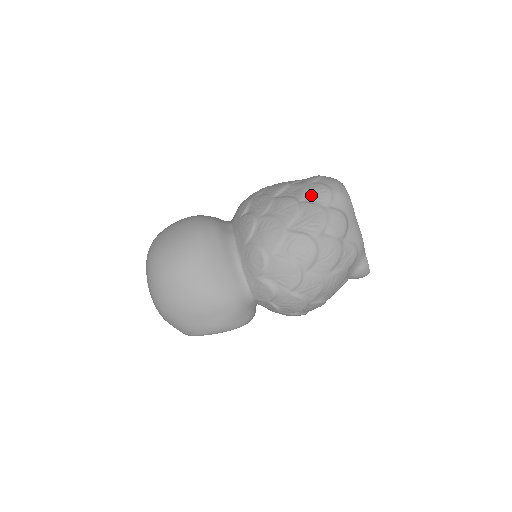
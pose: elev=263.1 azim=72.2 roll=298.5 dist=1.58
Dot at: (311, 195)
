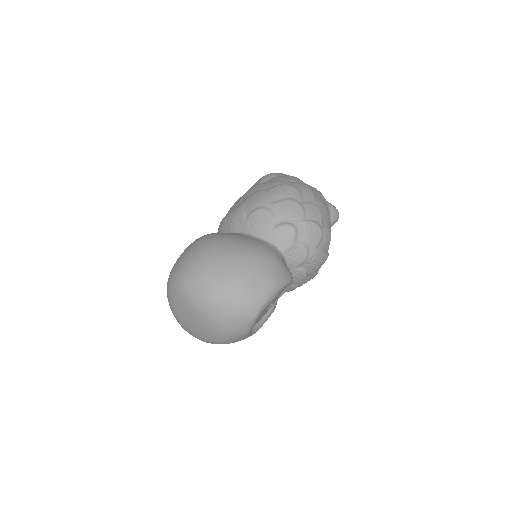
Dot at: (263, 181)
